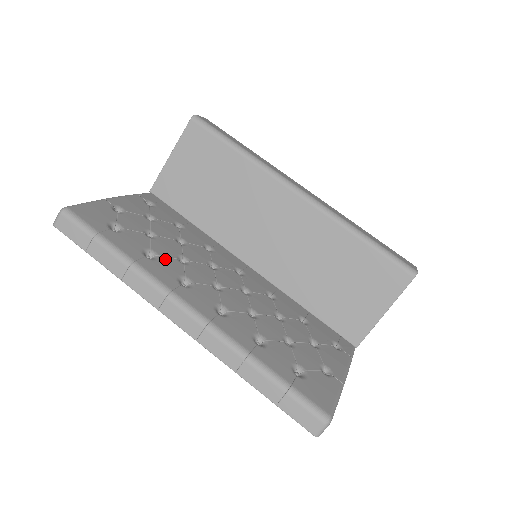
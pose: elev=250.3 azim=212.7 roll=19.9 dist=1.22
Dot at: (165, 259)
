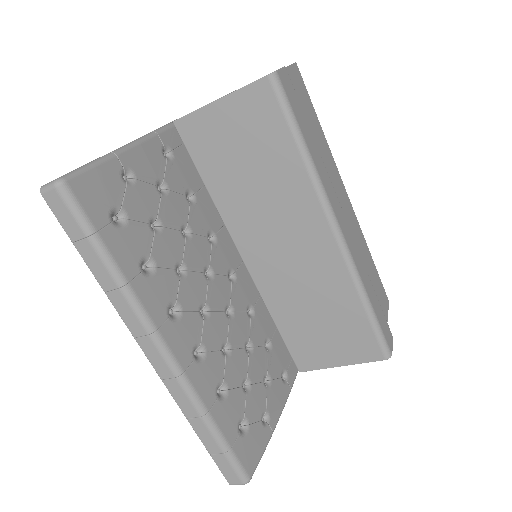
Dot at: (162, 273)
